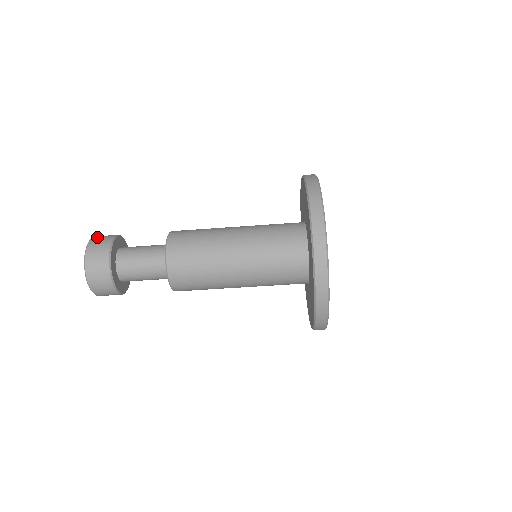
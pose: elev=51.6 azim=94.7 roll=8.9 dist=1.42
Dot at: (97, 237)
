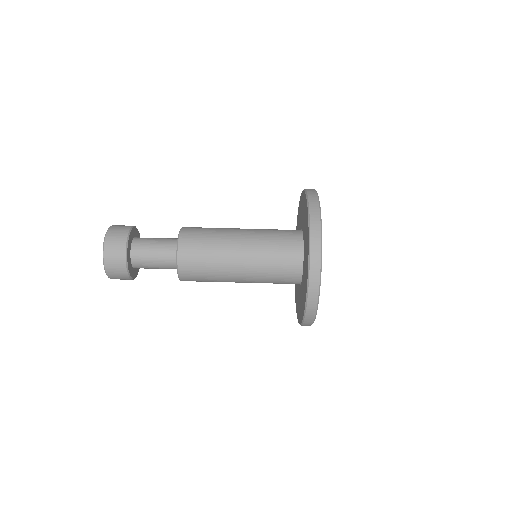
Dot at: occluded
